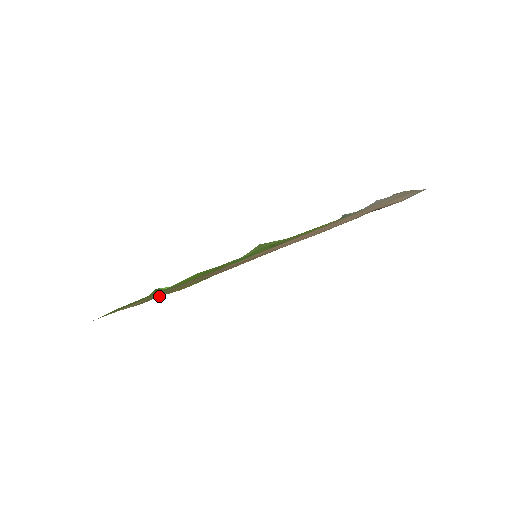
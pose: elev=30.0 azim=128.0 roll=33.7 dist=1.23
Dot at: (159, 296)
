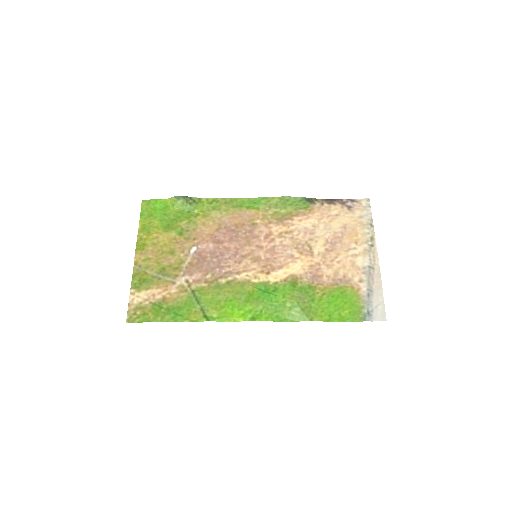
Dot at: (147, 260)
